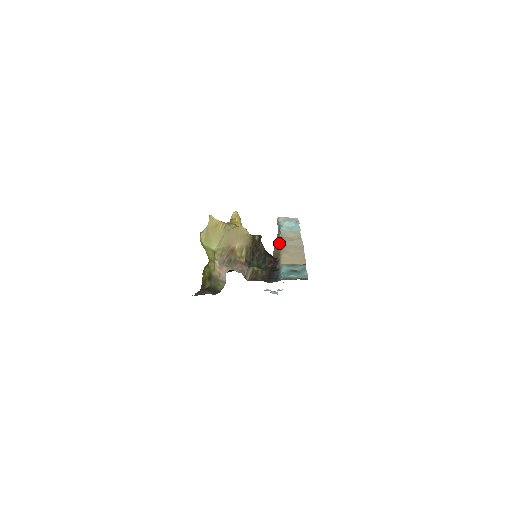
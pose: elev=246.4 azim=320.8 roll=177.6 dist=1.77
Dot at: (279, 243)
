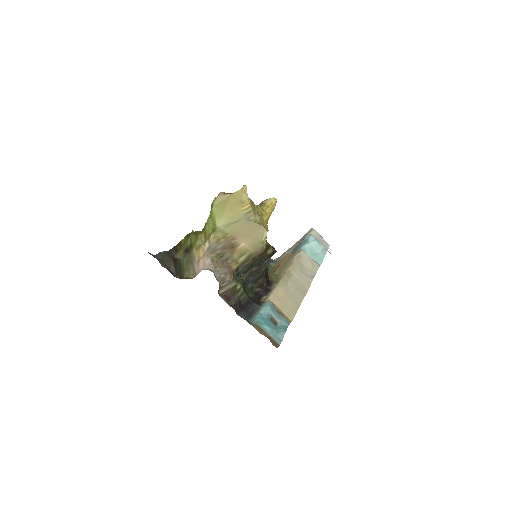
Dot at: (289, 265)
